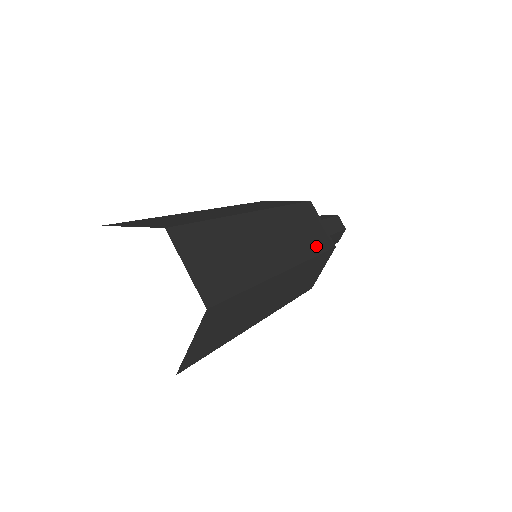
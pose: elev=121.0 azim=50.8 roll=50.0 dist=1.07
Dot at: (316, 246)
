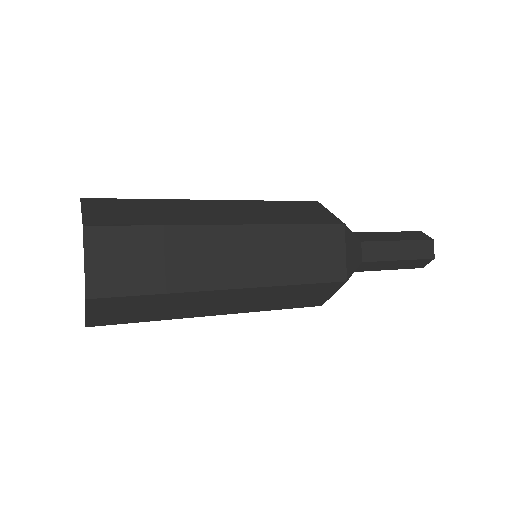
Dot at: (287, 305)
